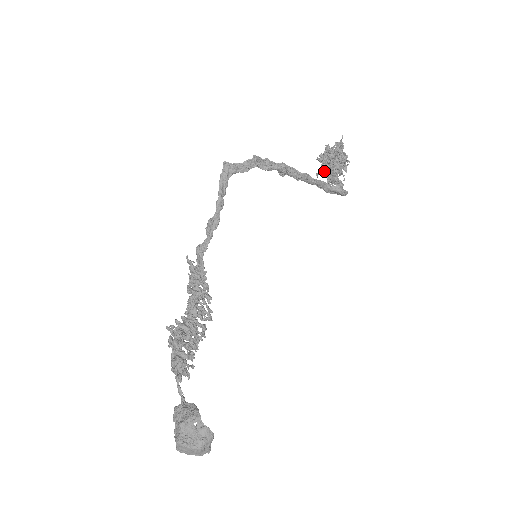
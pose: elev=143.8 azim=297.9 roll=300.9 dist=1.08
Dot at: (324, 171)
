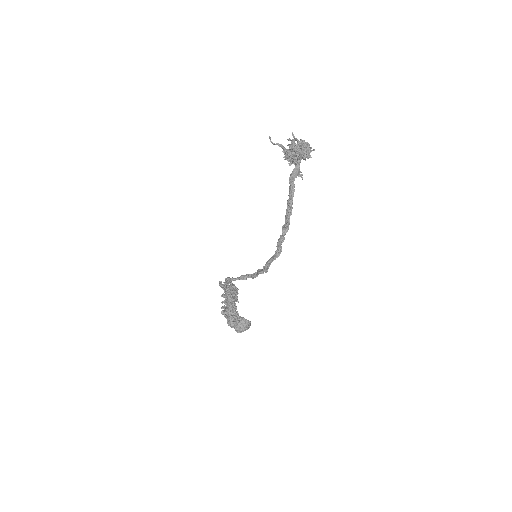
Dot at: (286, 157)
